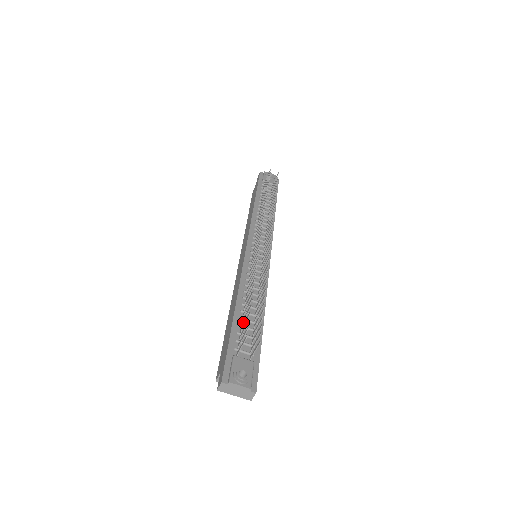
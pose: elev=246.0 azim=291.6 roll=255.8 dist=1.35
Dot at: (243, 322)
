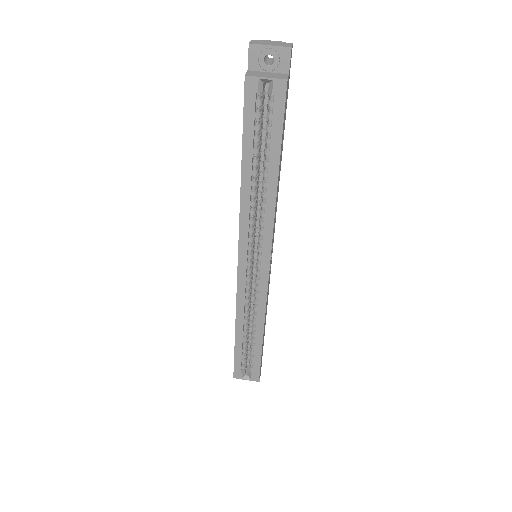
Dot at: occluded
